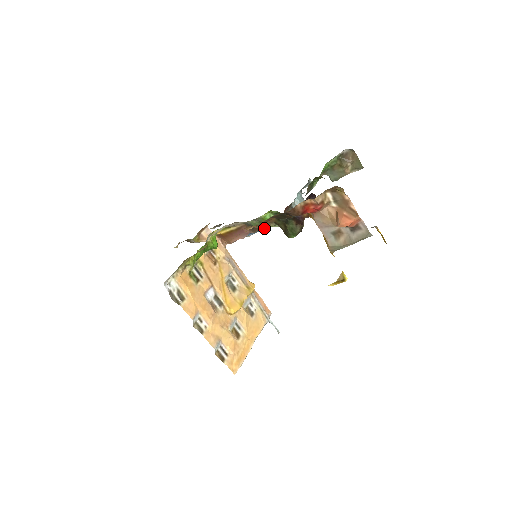
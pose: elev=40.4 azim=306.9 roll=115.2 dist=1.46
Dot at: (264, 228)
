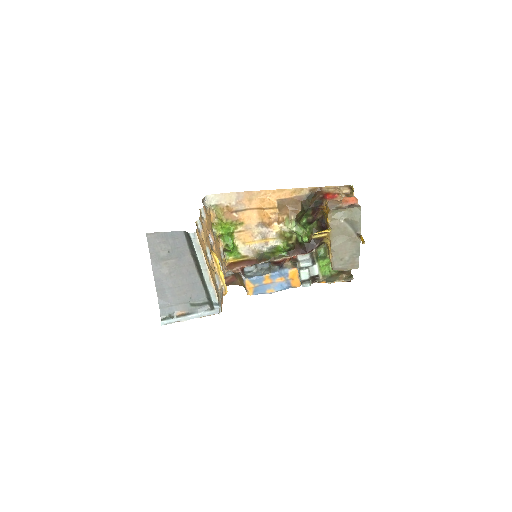
Dot at: (264, 274)
